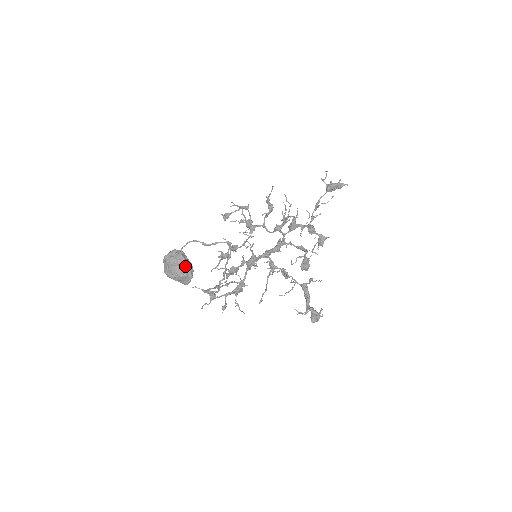
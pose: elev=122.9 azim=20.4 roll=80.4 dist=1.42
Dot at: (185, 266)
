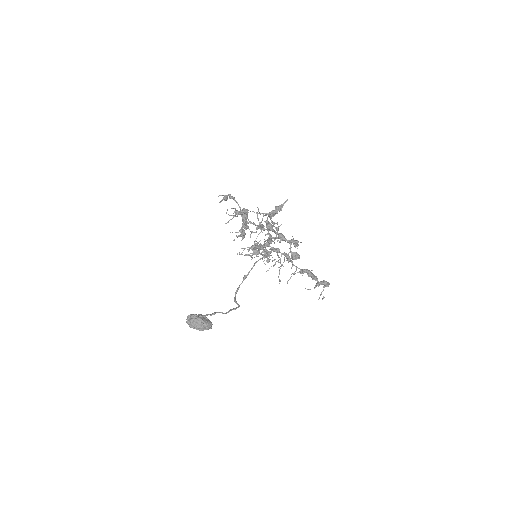
Dot at: (200, 328)
